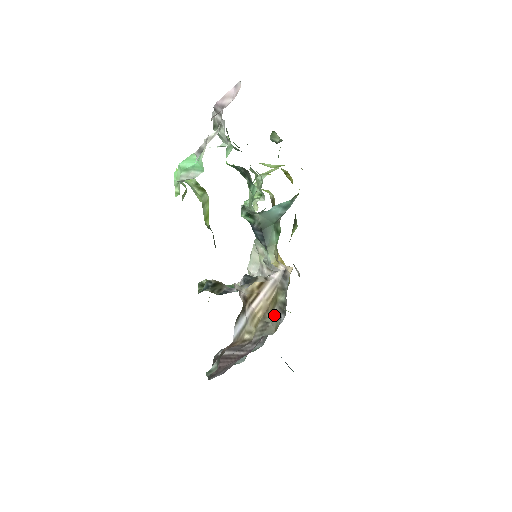
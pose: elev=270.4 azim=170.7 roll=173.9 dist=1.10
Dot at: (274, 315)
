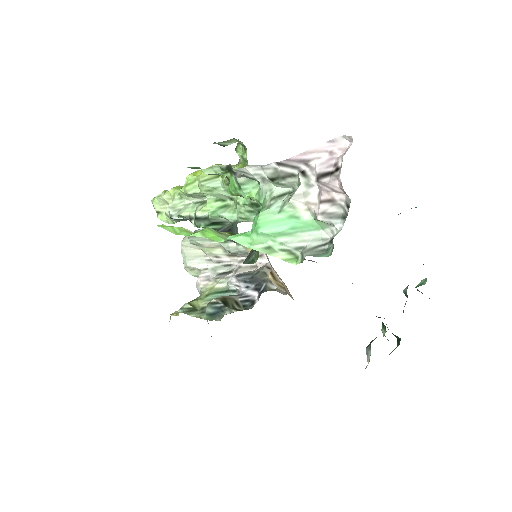
Dot at: occluded
